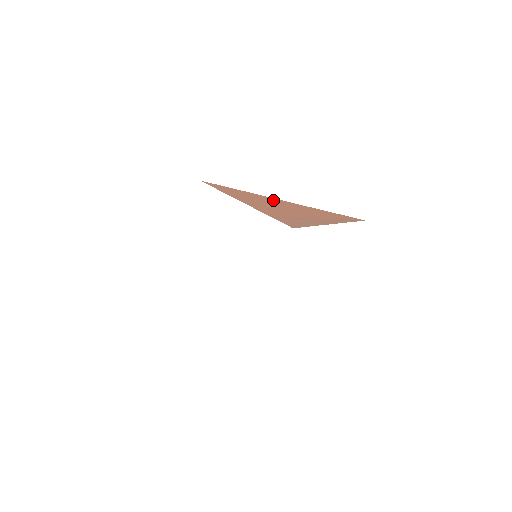
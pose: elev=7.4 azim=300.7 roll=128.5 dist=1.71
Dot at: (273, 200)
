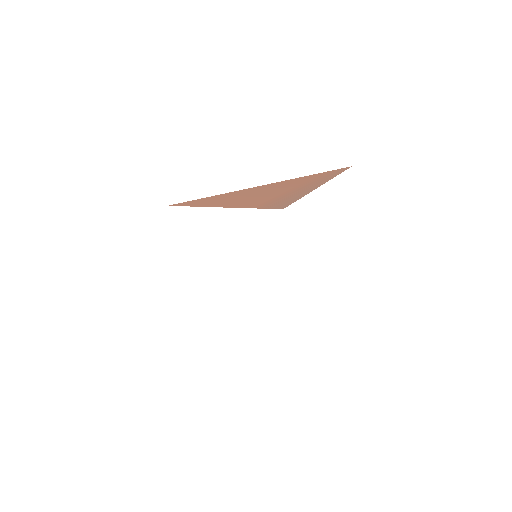
Dot at: (249, 190)
